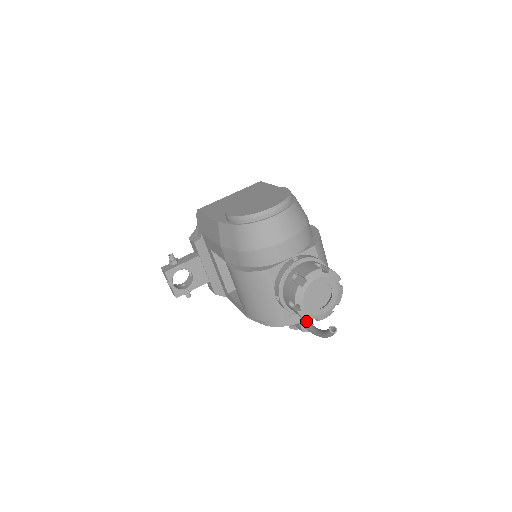
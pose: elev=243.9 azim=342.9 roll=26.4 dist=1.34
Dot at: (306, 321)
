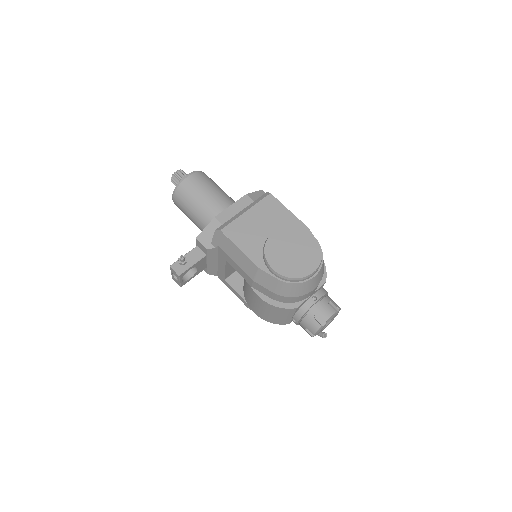
Dot at: occluded
